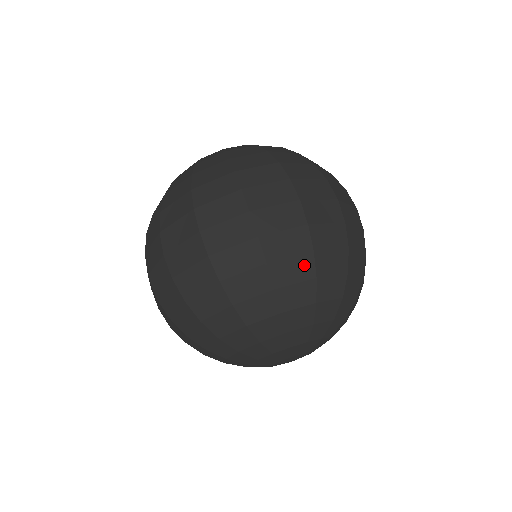
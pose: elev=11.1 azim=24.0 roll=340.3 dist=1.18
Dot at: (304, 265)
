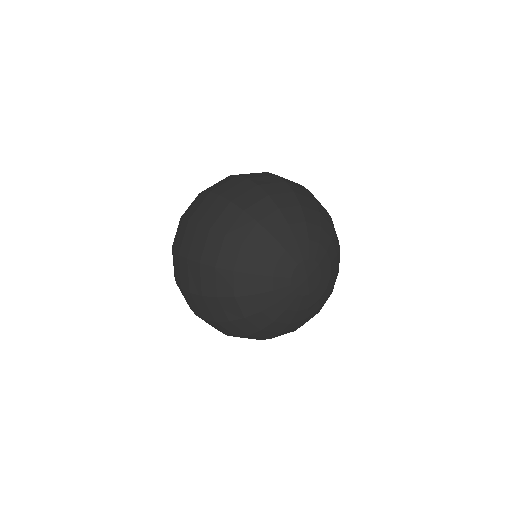
Dot at: (231, 212)
